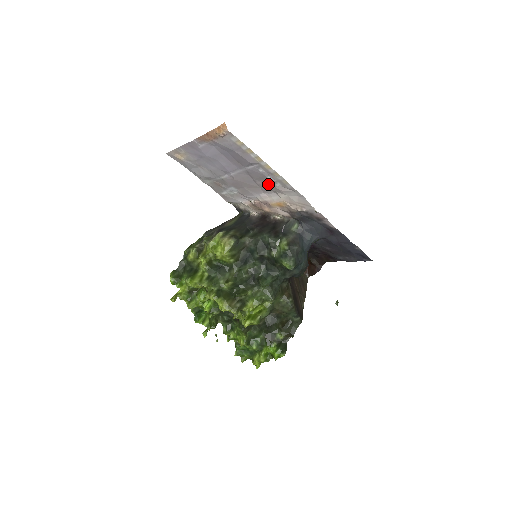
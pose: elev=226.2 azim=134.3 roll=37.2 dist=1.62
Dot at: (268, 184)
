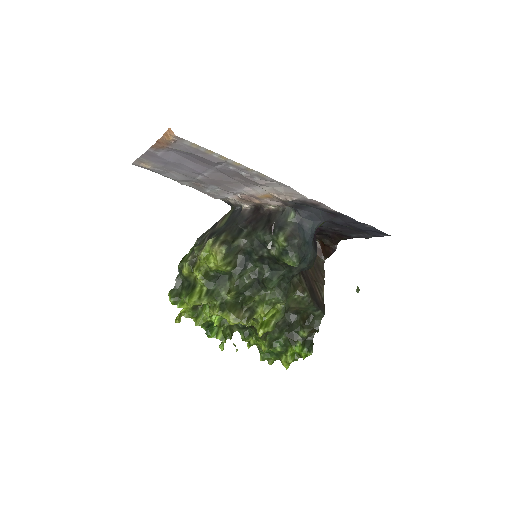
Dot at: (246, 179)
